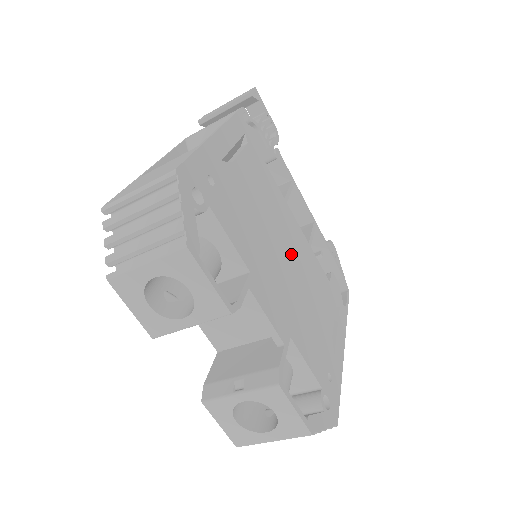
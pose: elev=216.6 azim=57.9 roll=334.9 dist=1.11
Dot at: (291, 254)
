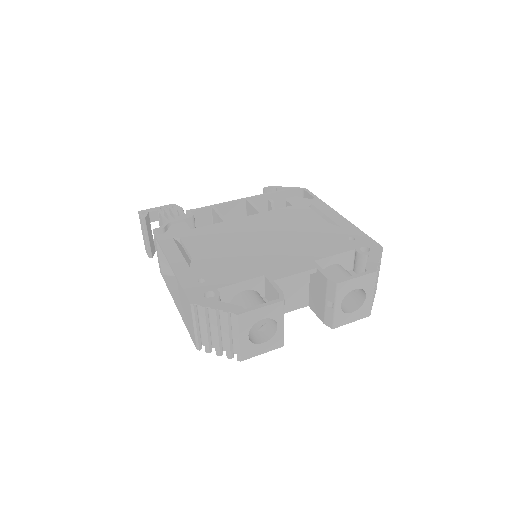
Dot at: (263, 234)
